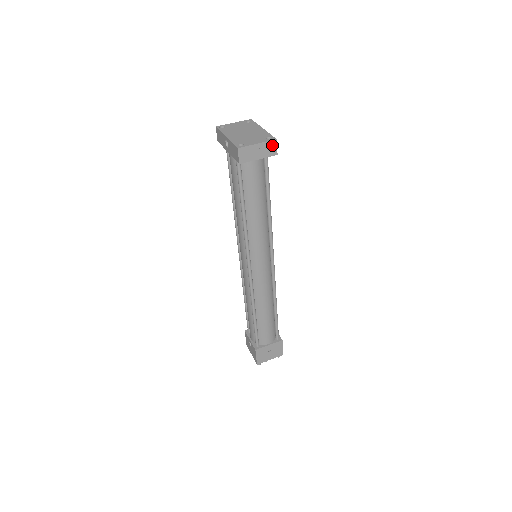
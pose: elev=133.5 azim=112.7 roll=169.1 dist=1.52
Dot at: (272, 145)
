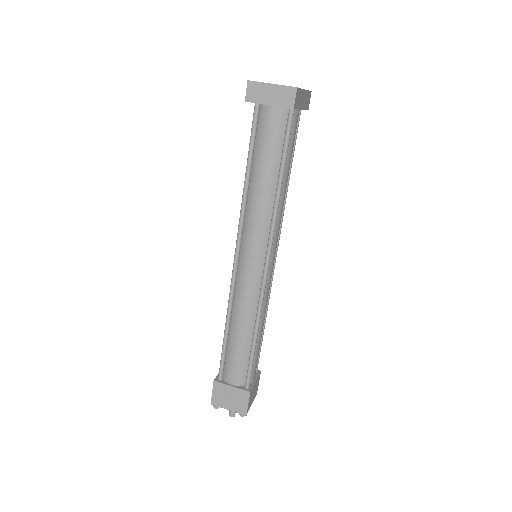
Dot at: (290, 93)
